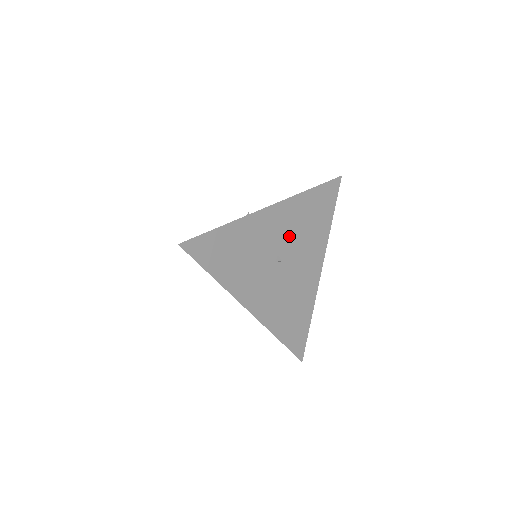
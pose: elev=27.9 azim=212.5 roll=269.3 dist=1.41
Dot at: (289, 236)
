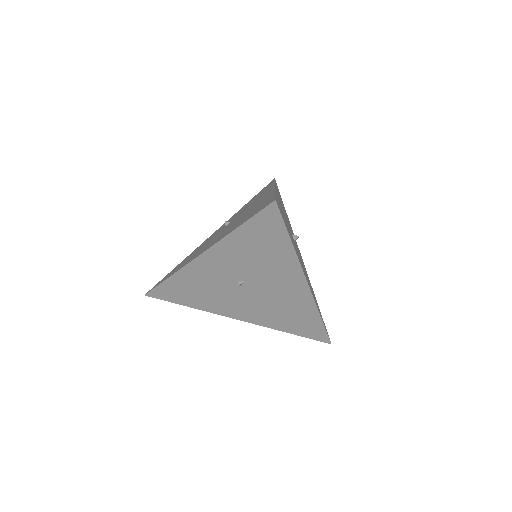
Dot at: (287, 219)
